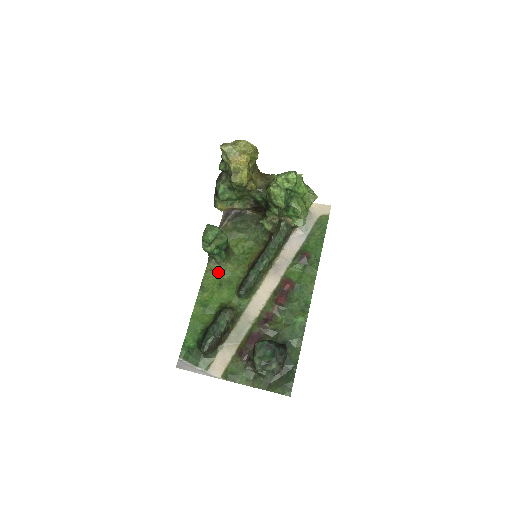
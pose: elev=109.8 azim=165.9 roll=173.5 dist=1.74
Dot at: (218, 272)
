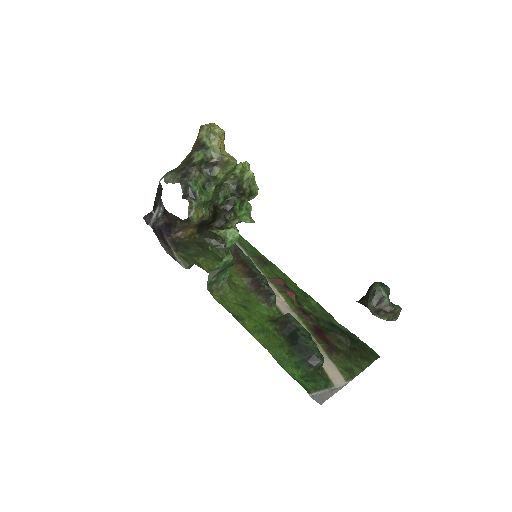
Dot at: (228, 298)
